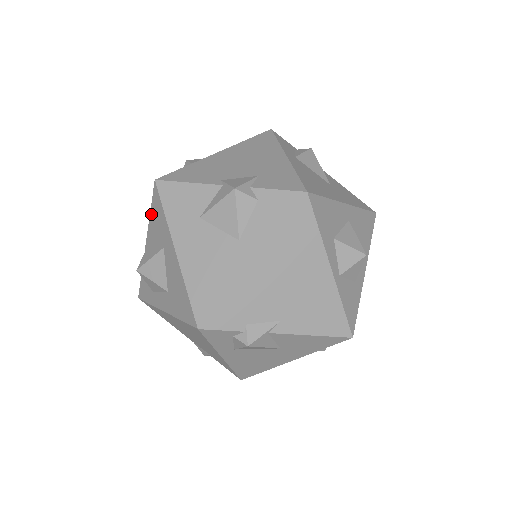
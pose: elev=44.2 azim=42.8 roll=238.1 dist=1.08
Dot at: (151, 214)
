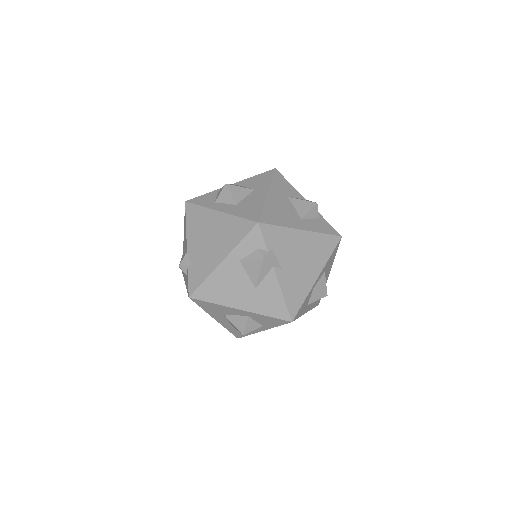
Dot at: (255, 177)
